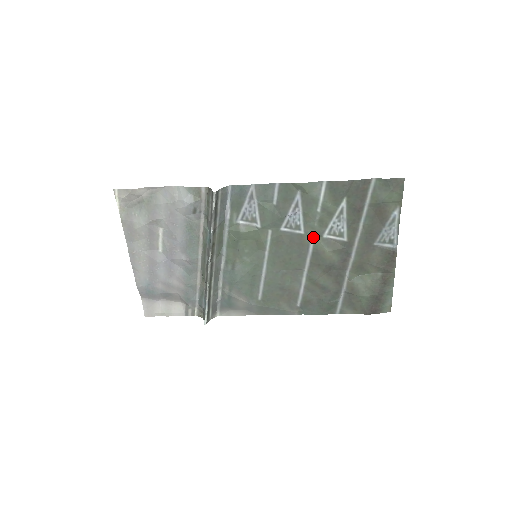
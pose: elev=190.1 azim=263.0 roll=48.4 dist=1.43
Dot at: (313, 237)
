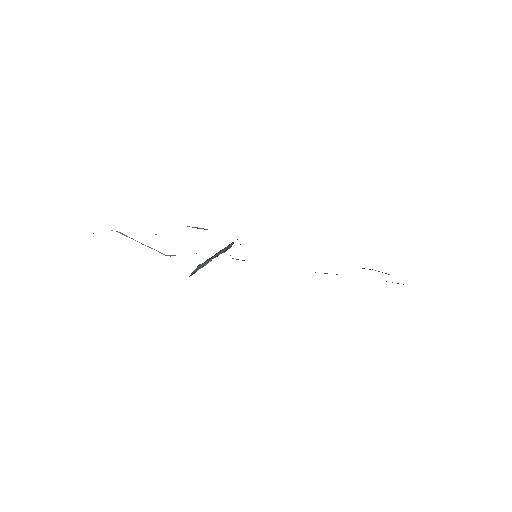
Dot at: occluded
